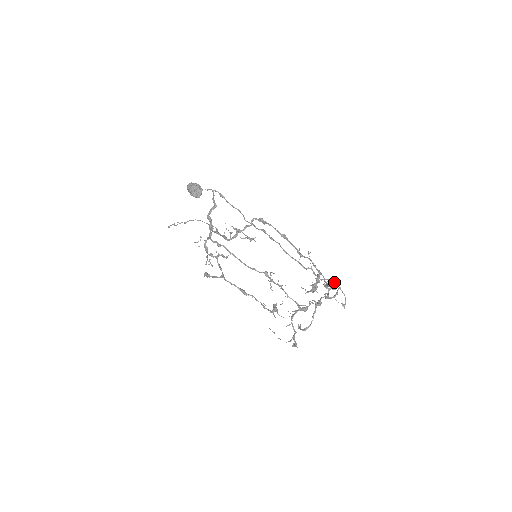
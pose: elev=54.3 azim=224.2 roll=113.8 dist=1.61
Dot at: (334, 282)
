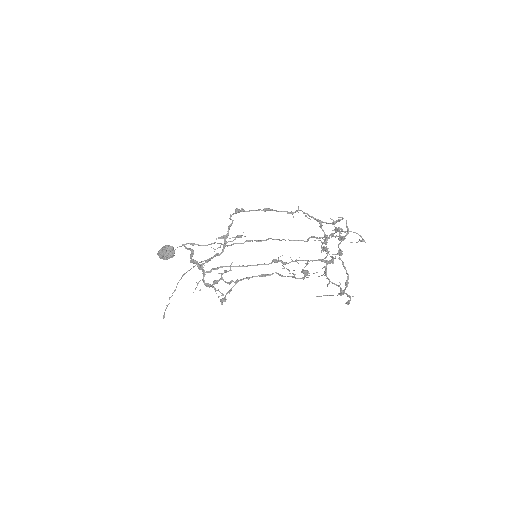
Dot at: occluded
